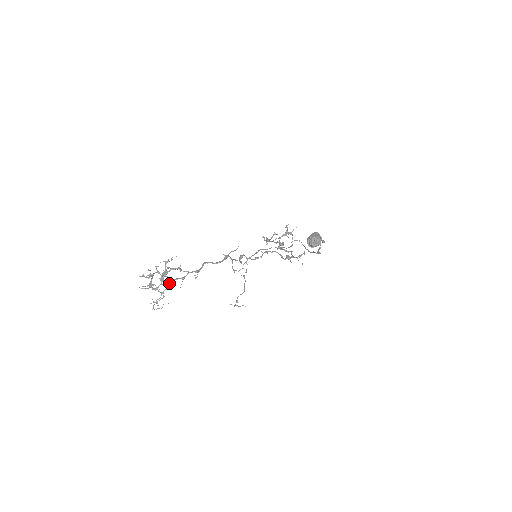
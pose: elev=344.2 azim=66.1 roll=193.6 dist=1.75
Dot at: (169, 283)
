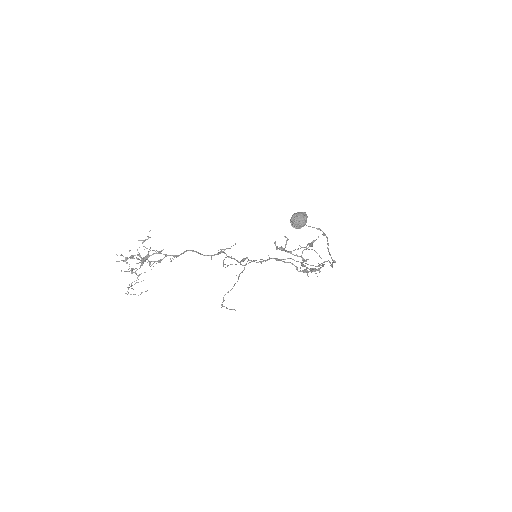
Dot at: (142, 262)
